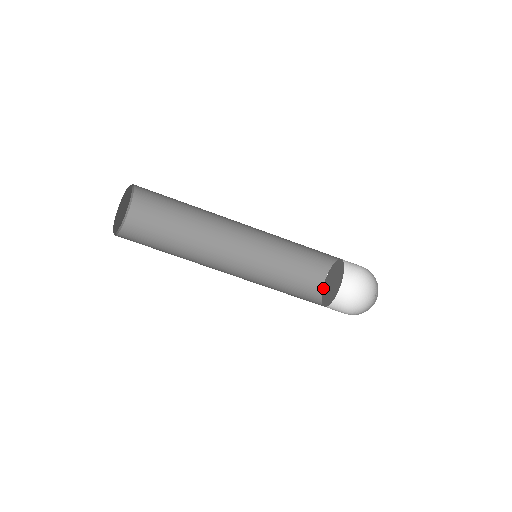
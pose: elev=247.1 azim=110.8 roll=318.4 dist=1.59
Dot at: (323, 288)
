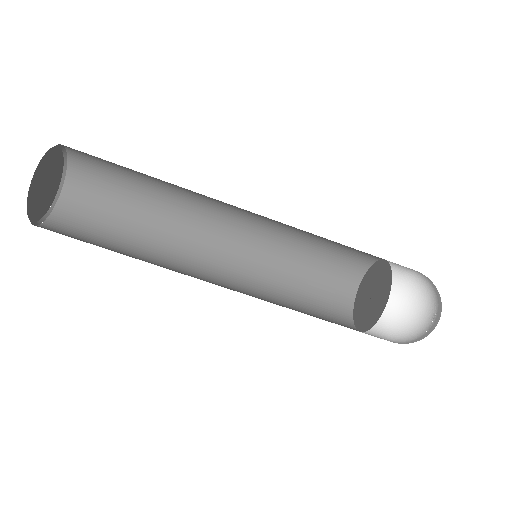
Dot at: (356, 295)
